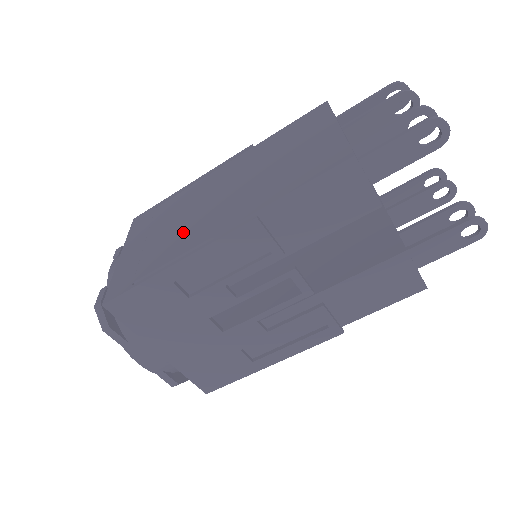
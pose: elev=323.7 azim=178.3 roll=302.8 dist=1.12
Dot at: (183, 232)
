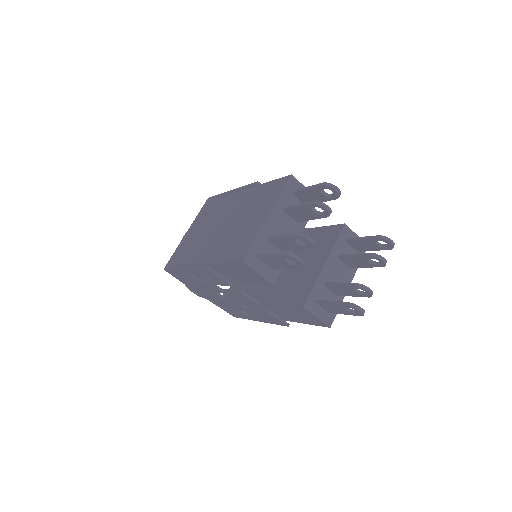
Dot at: (199, 243)
